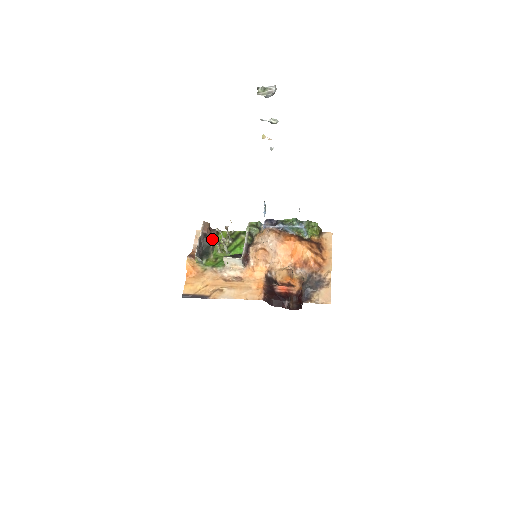
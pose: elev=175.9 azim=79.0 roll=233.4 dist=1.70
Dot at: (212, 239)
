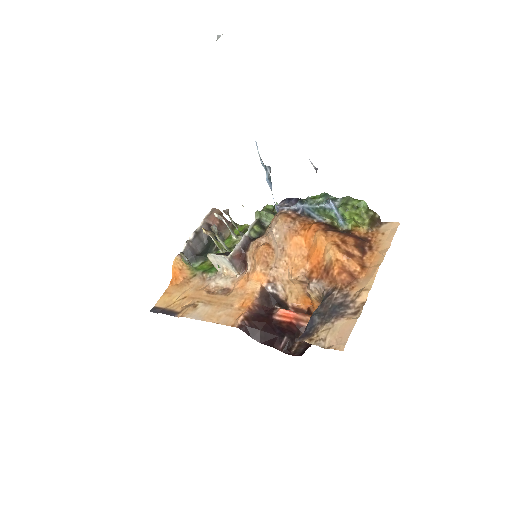
Dot at: (221, 234)
